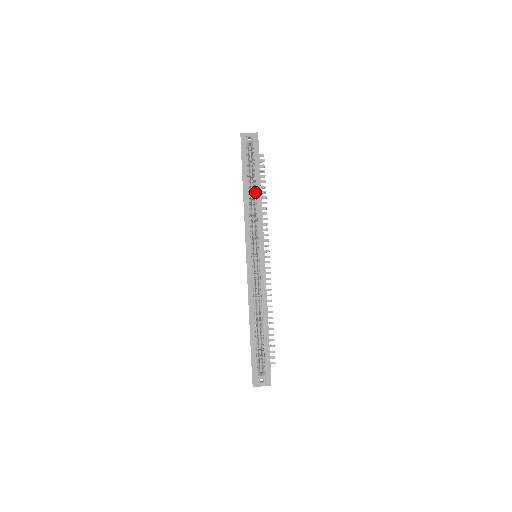
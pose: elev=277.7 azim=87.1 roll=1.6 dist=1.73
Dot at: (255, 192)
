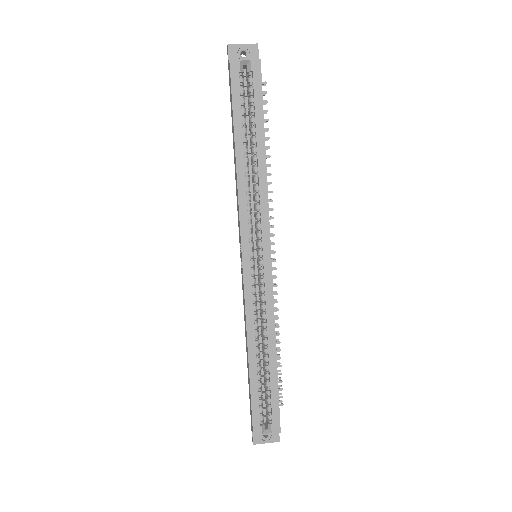
Dot at: (255, 153)
